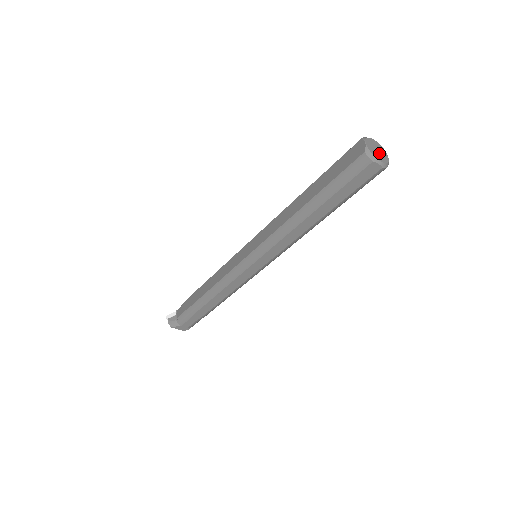
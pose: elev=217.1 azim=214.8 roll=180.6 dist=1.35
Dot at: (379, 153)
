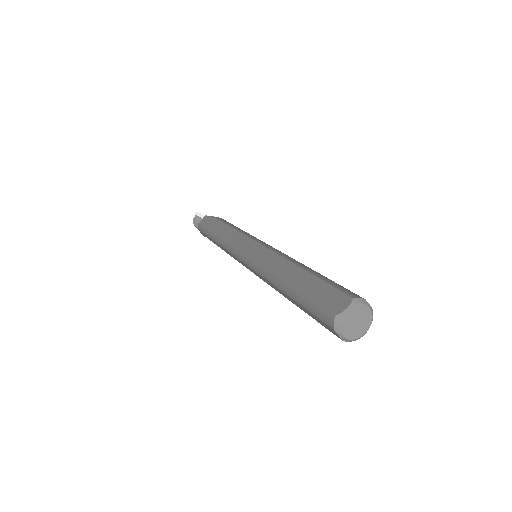
Dot at: (355, 325)
